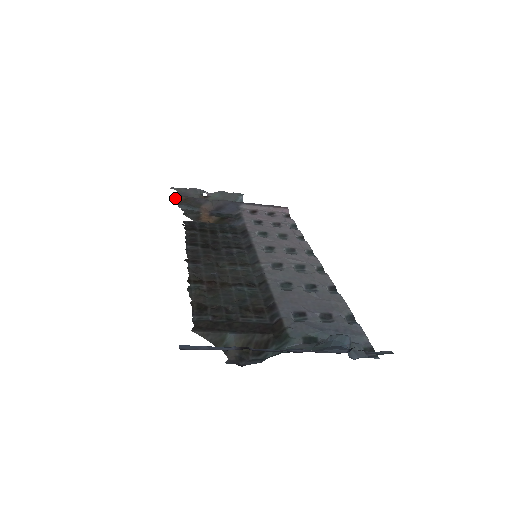
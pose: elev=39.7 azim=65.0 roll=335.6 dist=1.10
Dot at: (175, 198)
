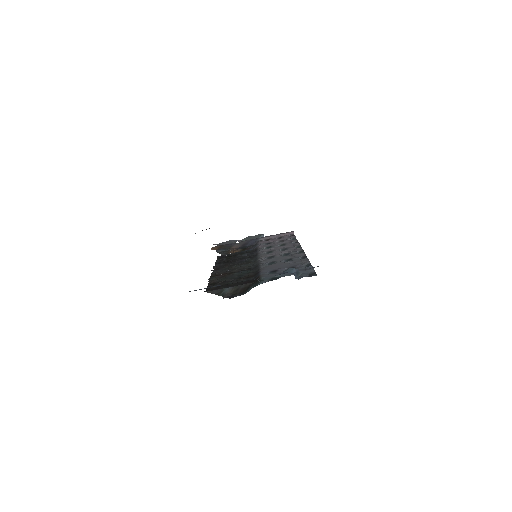
Dot at: (214, 248)
